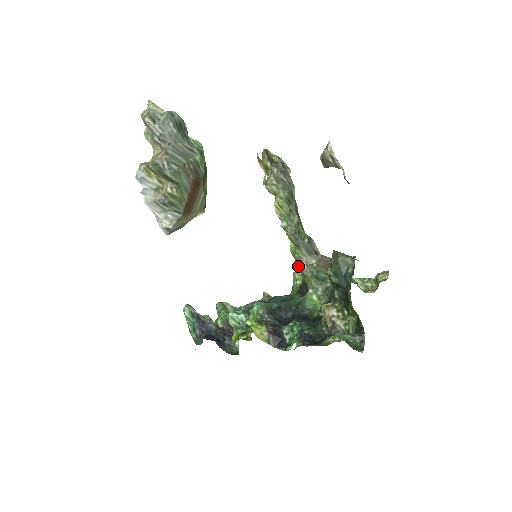
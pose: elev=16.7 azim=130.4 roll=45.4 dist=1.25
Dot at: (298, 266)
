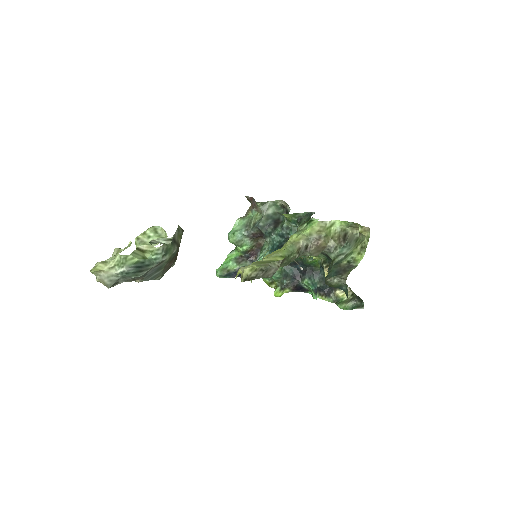
Dot at: occluded
